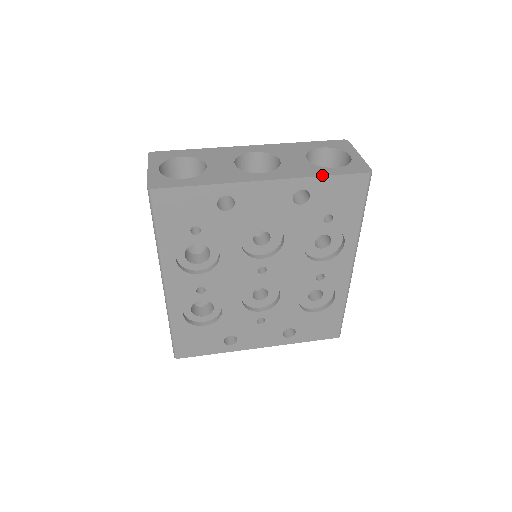
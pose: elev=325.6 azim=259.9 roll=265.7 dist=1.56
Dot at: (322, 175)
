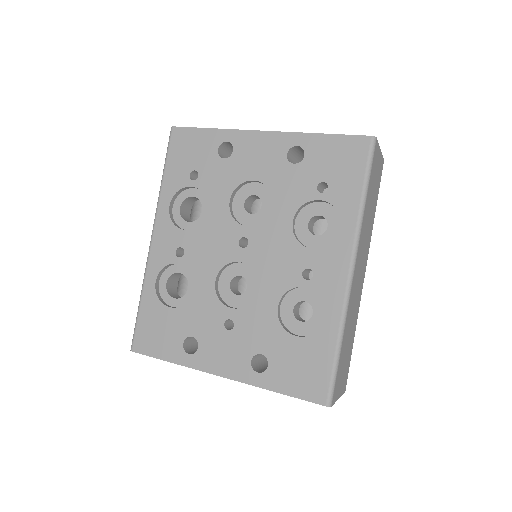
Dot at: (320, 133)
